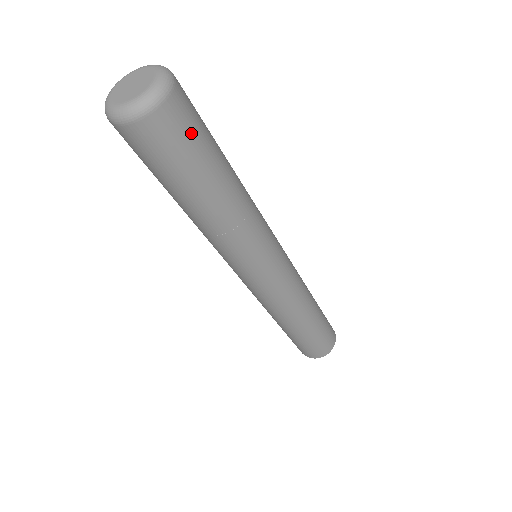
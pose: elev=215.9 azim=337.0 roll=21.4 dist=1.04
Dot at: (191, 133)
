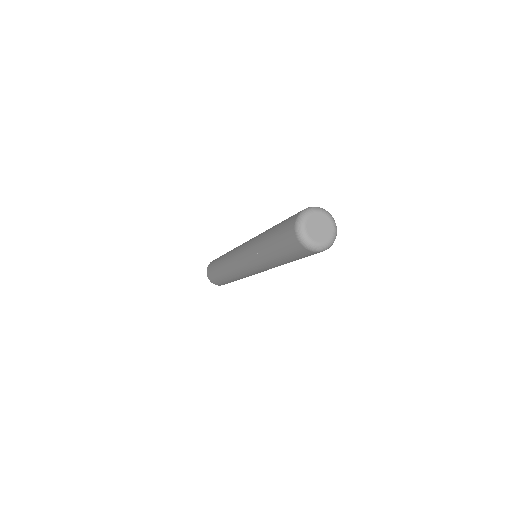
Dot at: occluded
